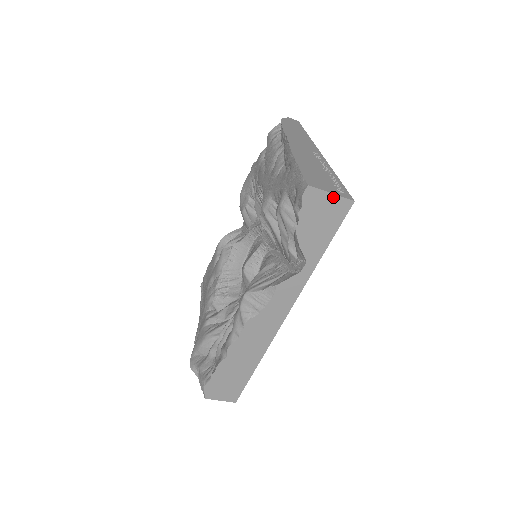
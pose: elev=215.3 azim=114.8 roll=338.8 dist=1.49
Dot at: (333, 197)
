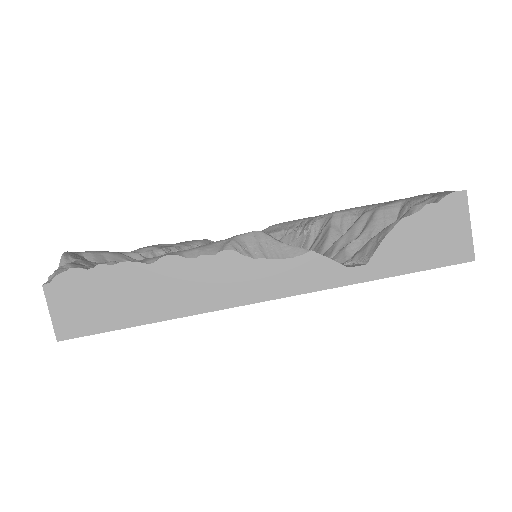
Dot at: (467, 231)
